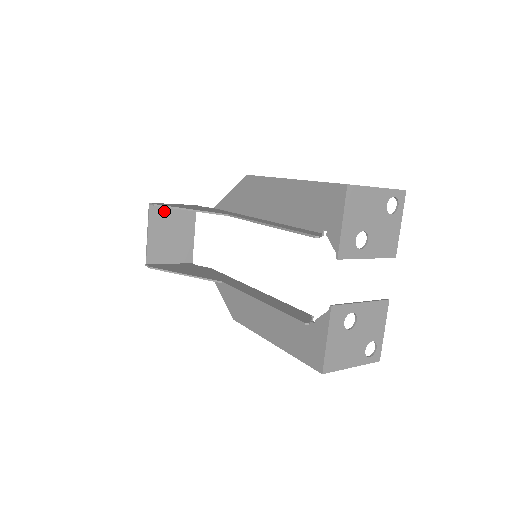
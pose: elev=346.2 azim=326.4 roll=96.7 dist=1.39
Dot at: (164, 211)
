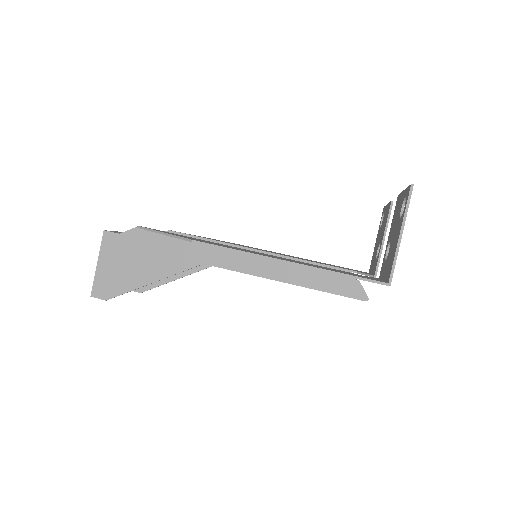
Dot at: occluded
